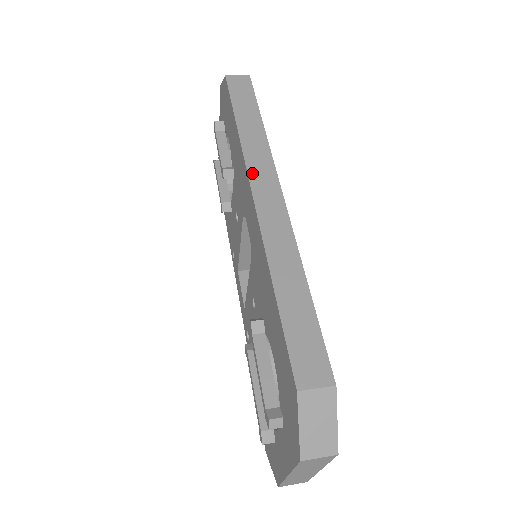
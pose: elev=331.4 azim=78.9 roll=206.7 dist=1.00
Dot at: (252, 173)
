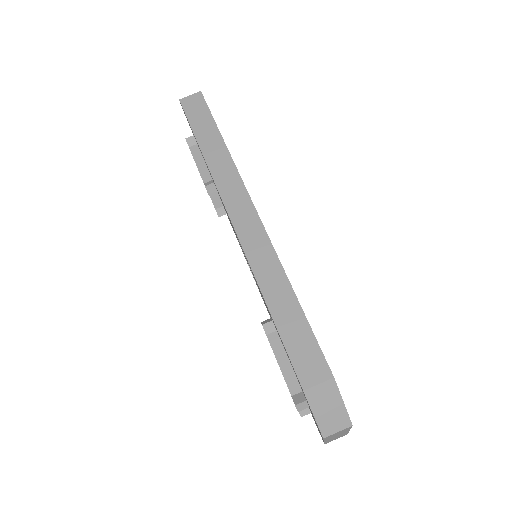
Dot at: (225, 198)
